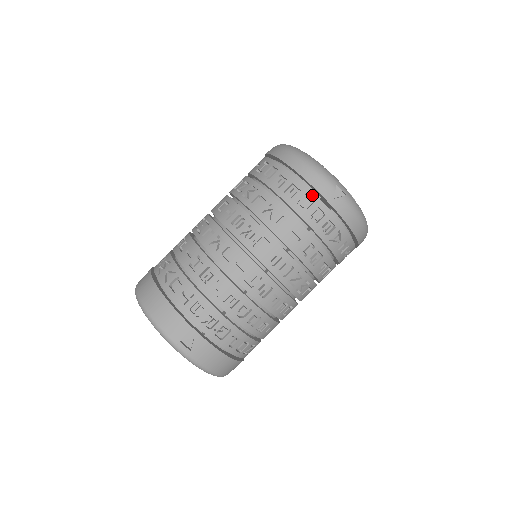
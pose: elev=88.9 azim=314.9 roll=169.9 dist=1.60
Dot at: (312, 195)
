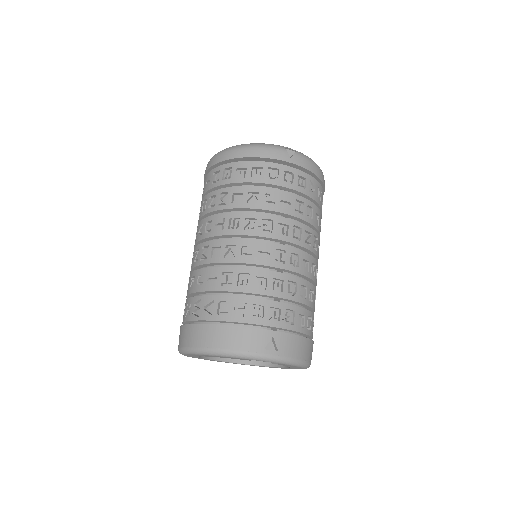
Dot at: (274, 165)
